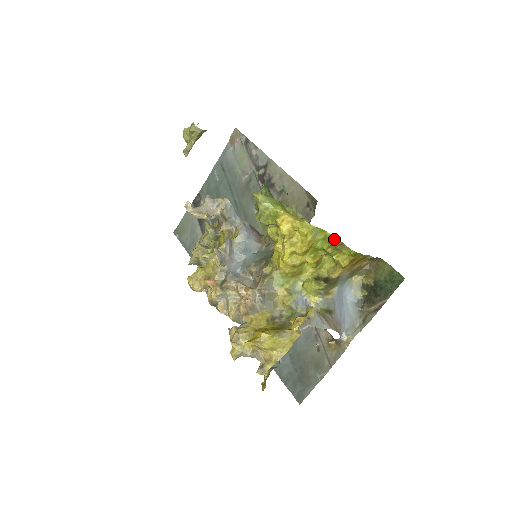
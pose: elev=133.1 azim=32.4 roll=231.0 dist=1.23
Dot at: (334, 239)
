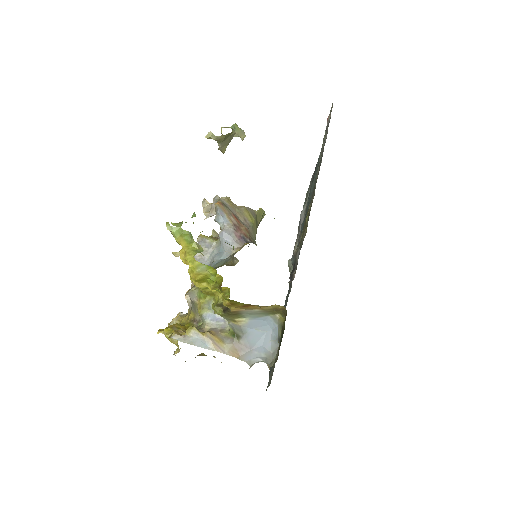
Dot at: (220, 279)
